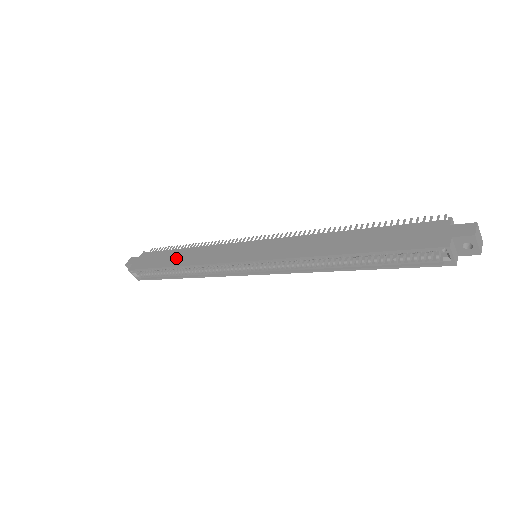
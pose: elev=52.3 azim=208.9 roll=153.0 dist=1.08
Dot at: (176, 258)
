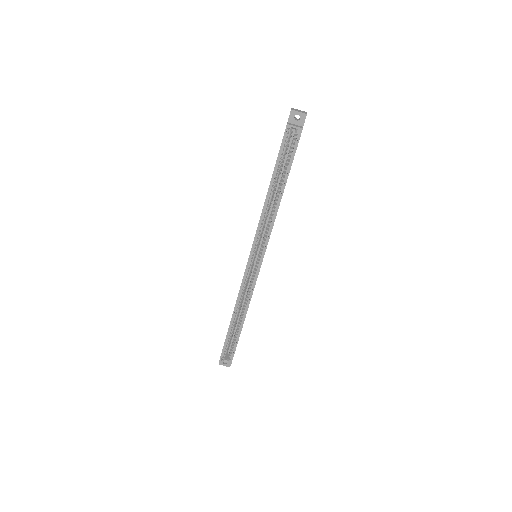
Dot at: occluded
